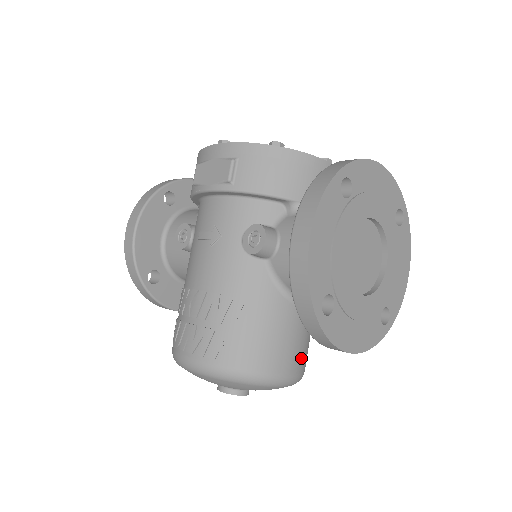
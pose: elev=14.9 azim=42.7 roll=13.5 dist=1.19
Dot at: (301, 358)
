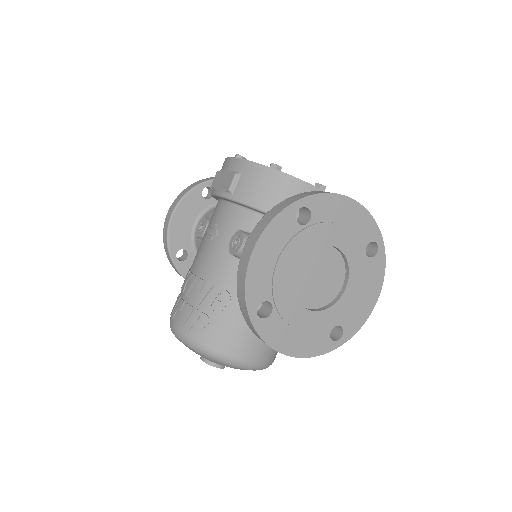
Dot at: (264, 350)
